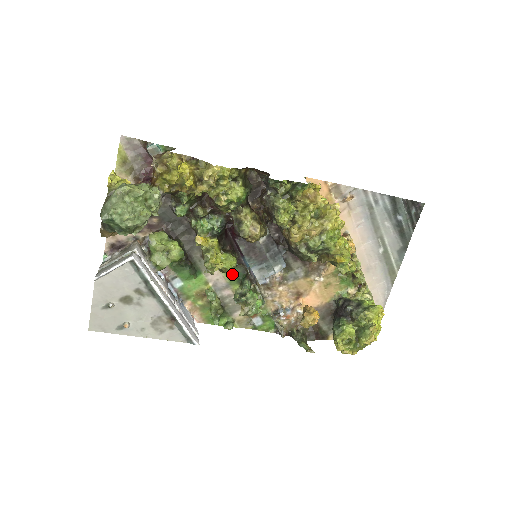
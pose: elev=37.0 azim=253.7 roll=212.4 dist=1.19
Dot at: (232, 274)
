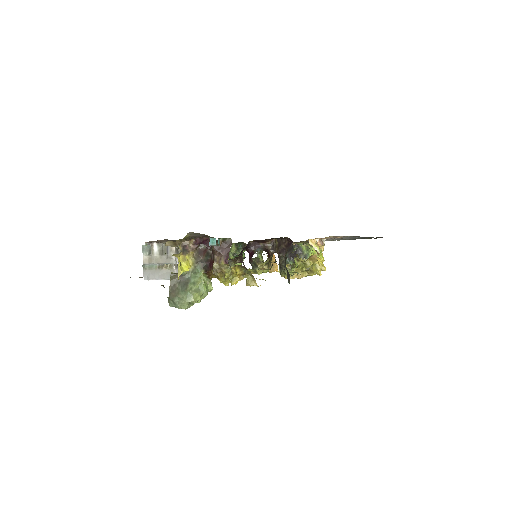
Dot at: occluded
